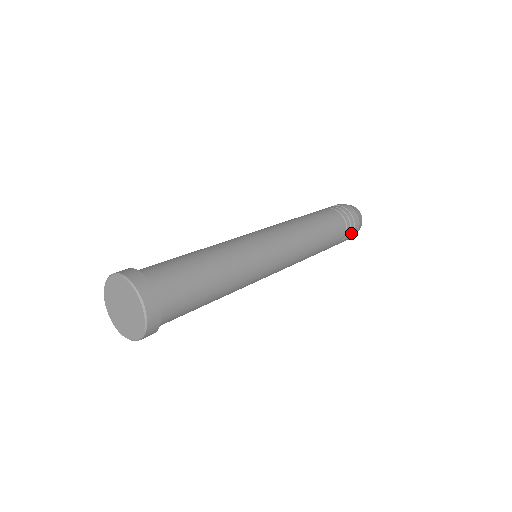
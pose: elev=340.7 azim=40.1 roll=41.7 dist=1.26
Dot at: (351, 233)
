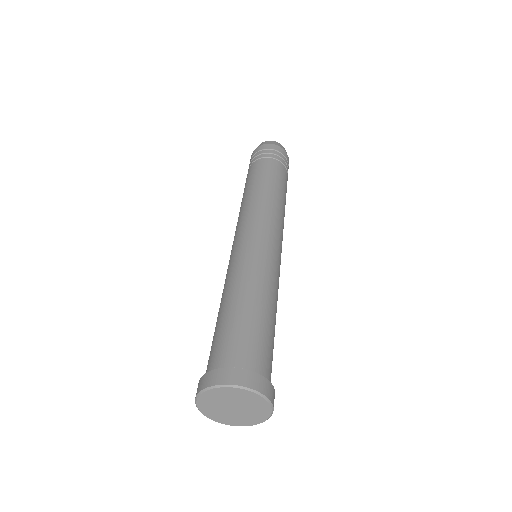
Dot at: (287, 166)
